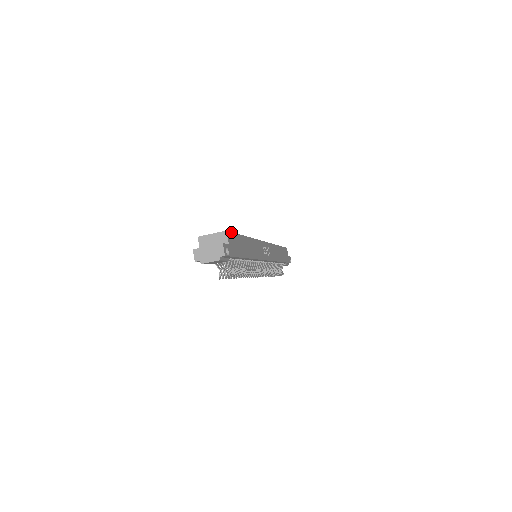
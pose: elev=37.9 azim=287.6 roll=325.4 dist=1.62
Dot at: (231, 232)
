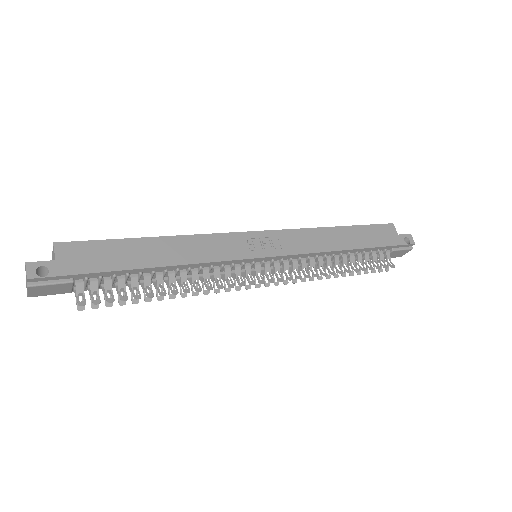
Dot at: (77, 241)
